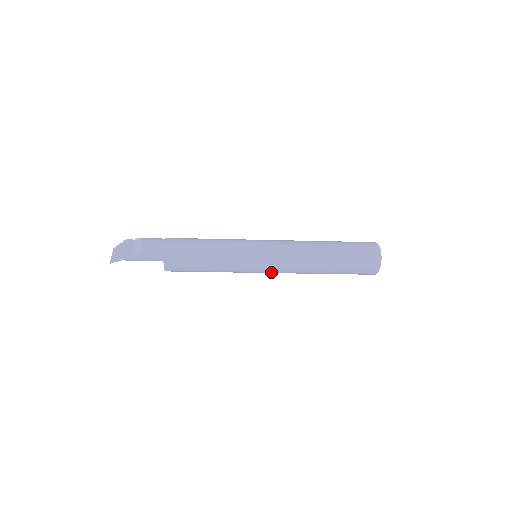
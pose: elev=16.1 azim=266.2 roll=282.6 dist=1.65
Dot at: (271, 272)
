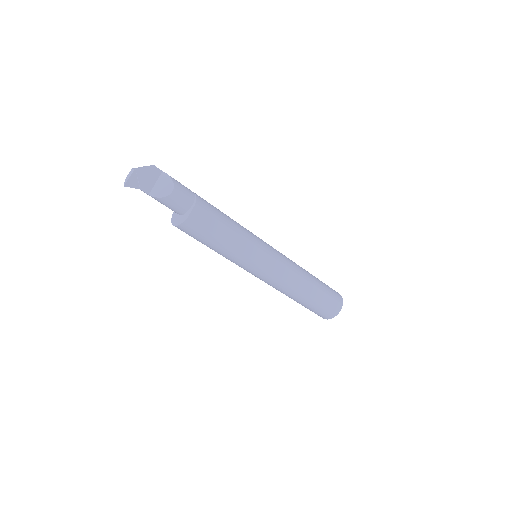
Dot at: (257, 277)
